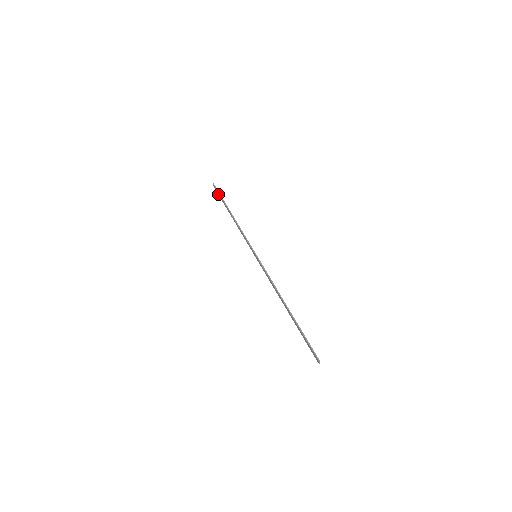
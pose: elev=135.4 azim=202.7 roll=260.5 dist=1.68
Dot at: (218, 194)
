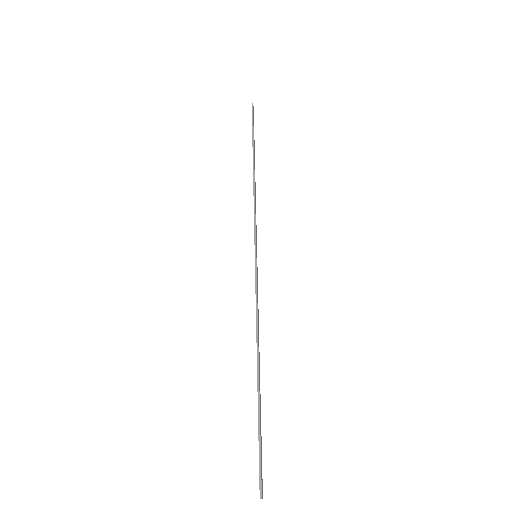
Dot at: occluded
